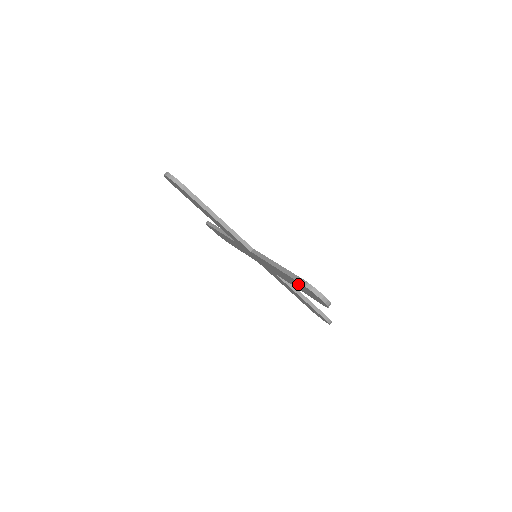
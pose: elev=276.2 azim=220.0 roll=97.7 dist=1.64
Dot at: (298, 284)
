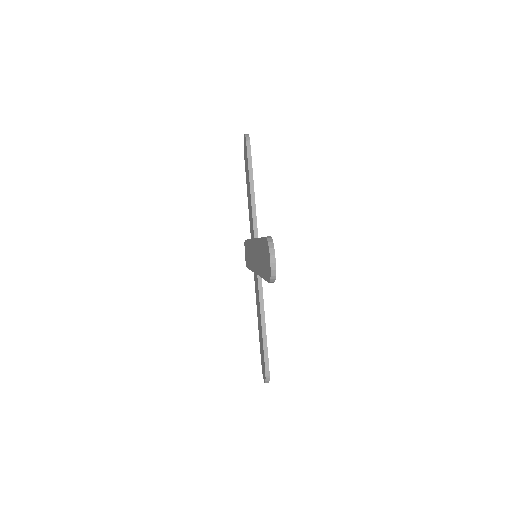
Dot at: (264, 250)
